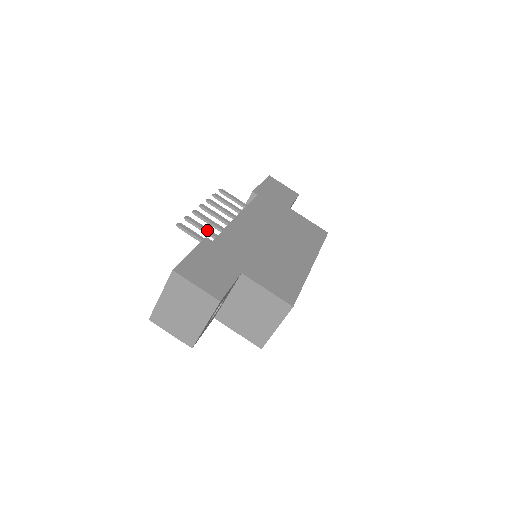
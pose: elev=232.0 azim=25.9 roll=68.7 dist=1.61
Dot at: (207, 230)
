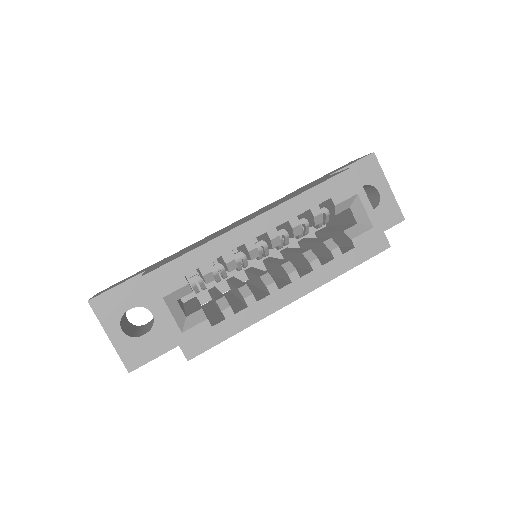
Dot at: occluded
